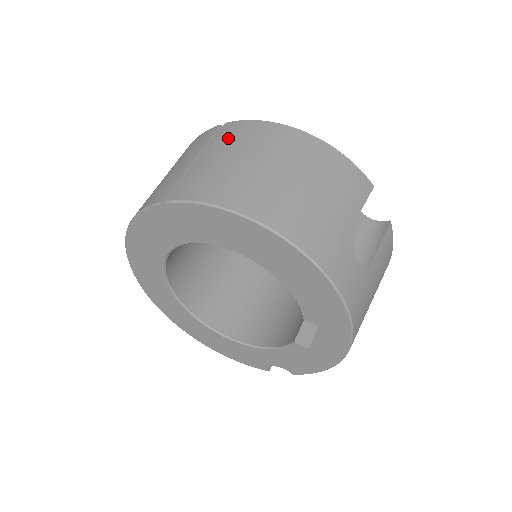
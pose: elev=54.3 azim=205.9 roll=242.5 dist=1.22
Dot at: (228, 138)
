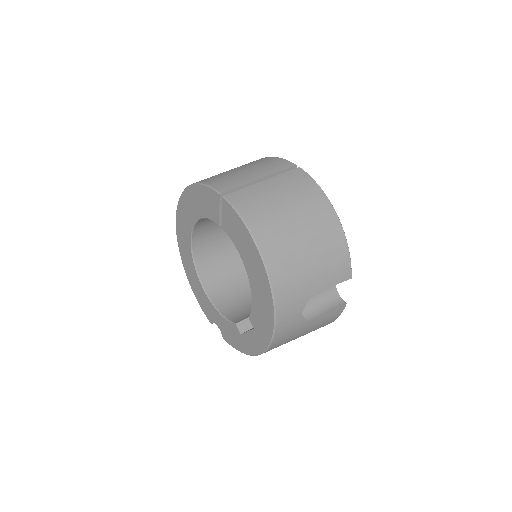
Dot at: (291, 182)
